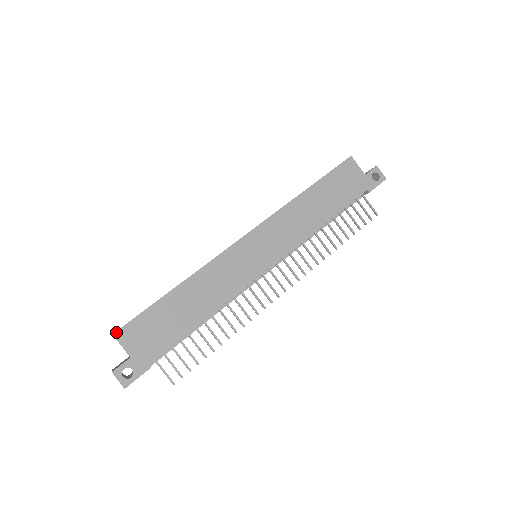
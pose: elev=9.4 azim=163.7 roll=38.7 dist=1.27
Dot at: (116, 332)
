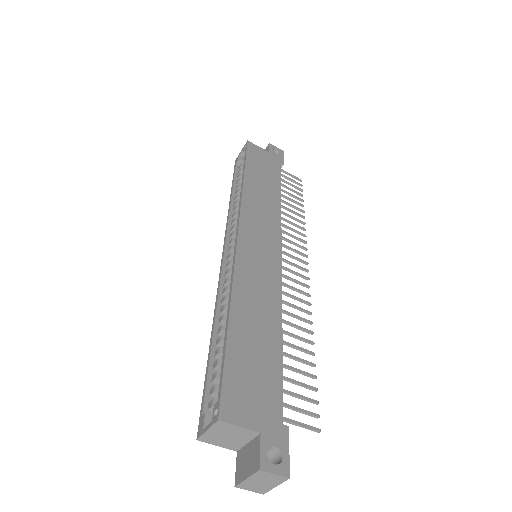
Dot at: (219, 414)
